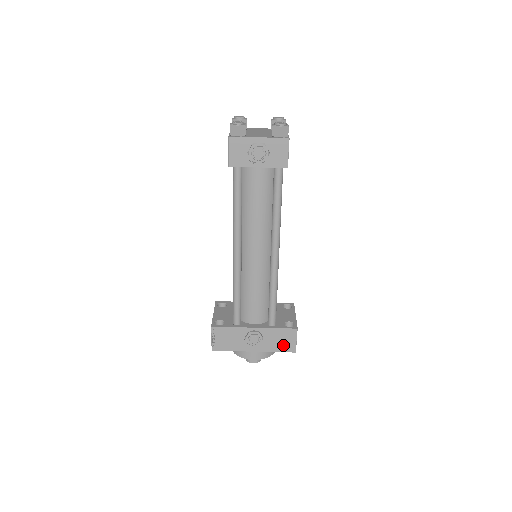
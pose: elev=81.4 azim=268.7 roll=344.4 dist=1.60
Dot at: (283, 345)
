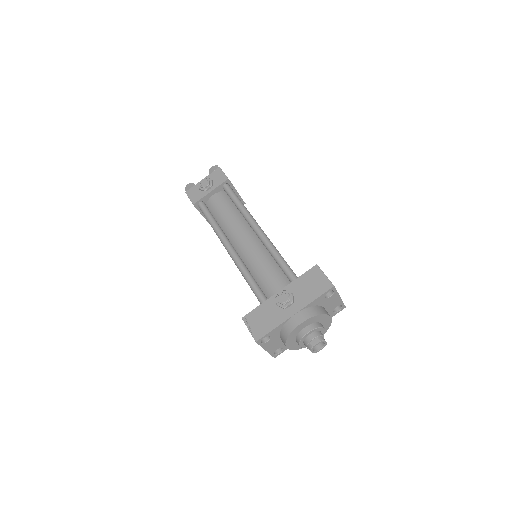
Dot at: (317, 288)
